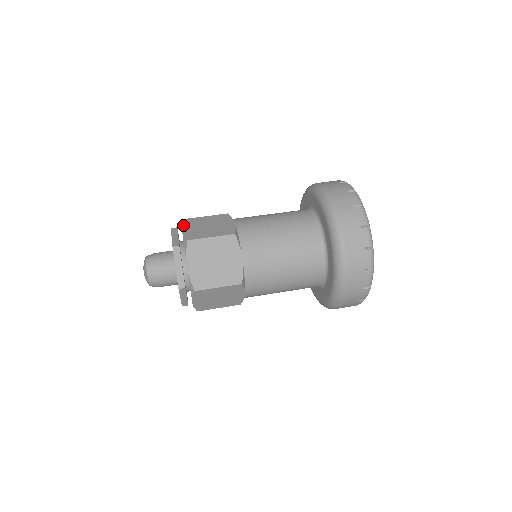
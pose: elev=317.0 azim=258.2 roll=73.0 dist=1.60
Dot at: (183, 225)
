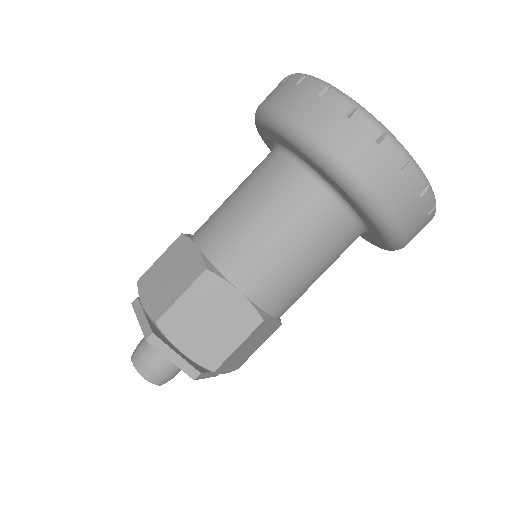
Dot at: (171, 341)
